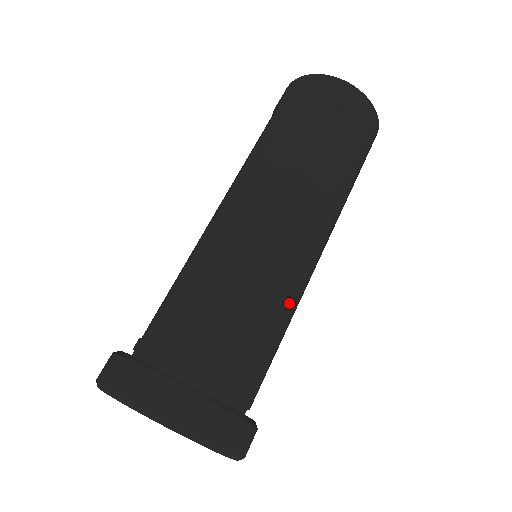
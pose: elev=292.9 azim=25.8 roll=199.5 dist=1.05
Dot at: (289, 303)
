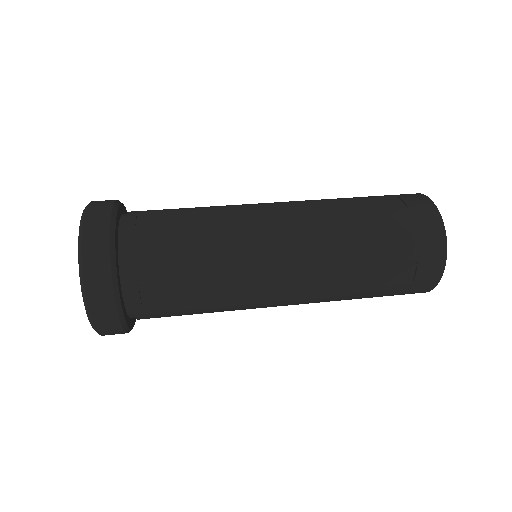
Dot at: (224, 244)
